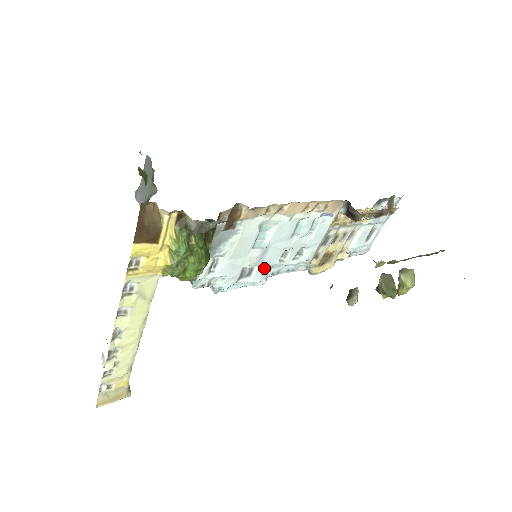
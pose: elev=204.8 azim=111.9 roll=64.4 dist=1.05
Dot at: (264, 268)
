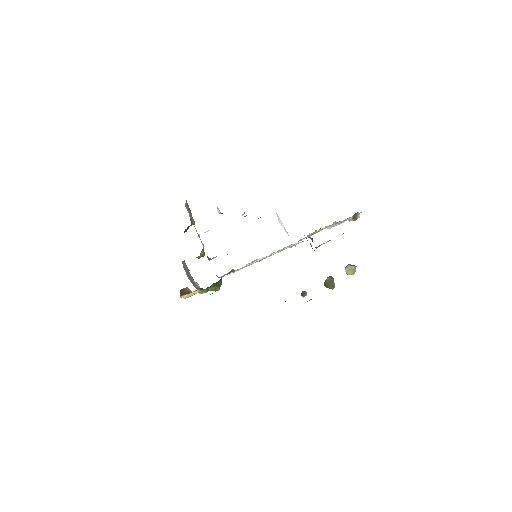
Dot at: occluded
